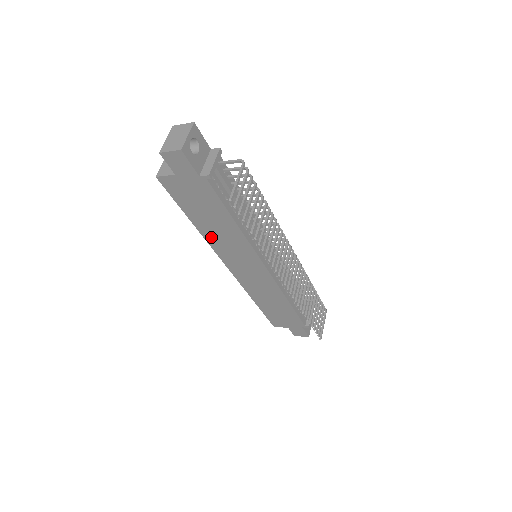
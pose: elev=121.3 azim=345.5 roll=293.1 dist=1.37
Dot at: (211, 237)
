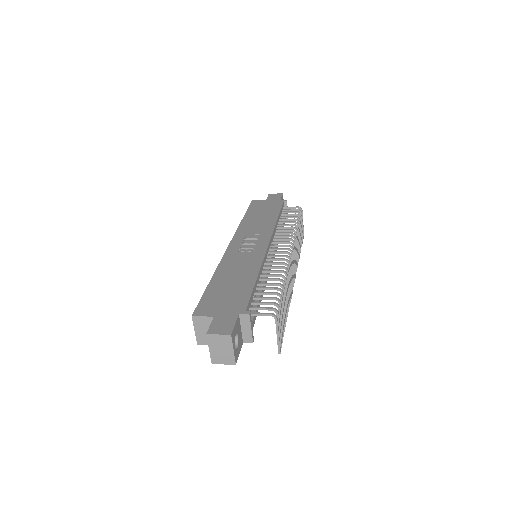
Dot at: occluded
